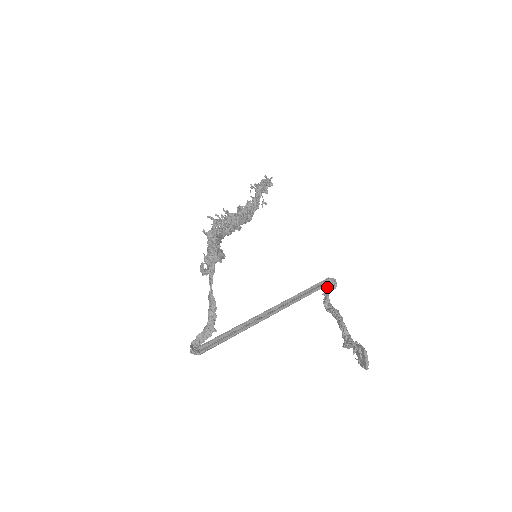
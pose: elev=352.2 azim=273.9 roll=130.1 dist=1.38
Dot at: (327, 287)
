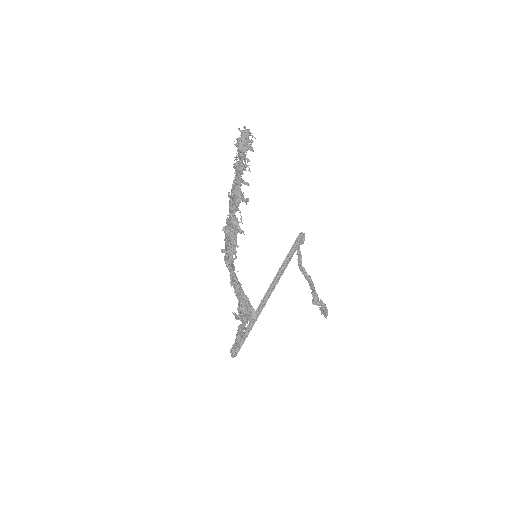
Dot at: (299, 245)
